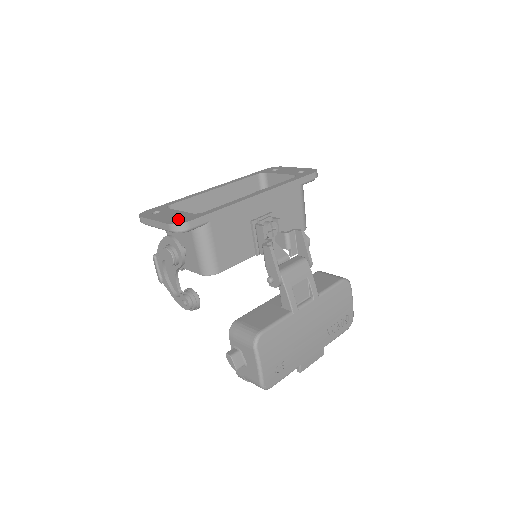
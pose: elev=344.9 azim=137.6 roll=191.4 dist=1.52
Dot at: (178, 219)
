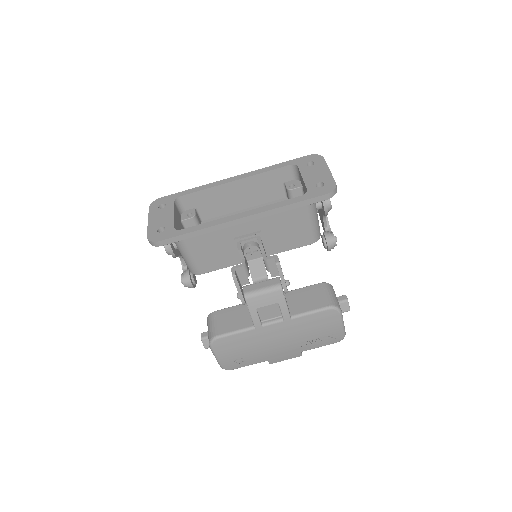
Dot at: (158, 232)
